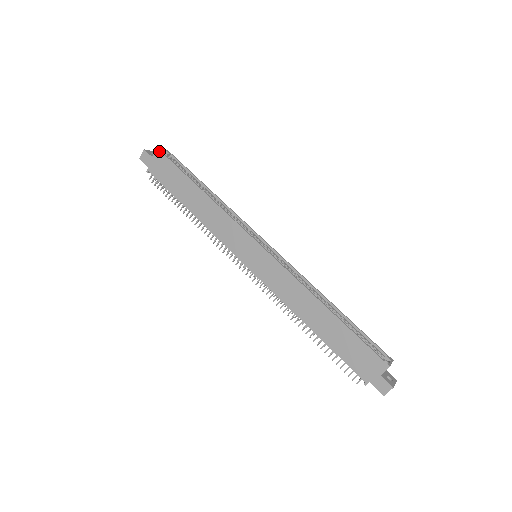
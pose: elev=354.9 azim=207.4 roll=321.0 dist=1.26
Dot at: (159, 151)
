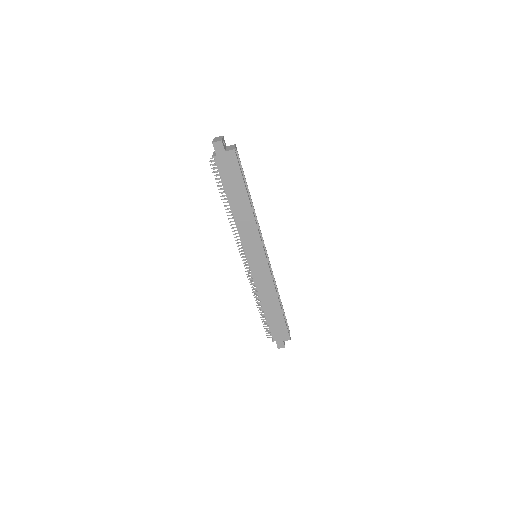
Dot at: (235, 153)
